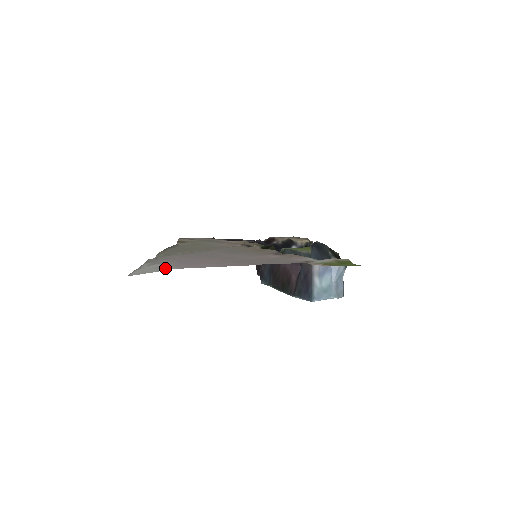
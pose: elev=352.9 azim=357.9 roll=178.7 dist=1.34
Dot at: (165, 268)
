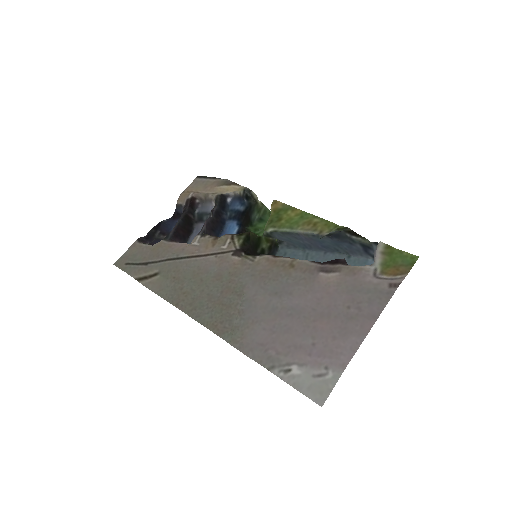
Dot at: (330, 376)
